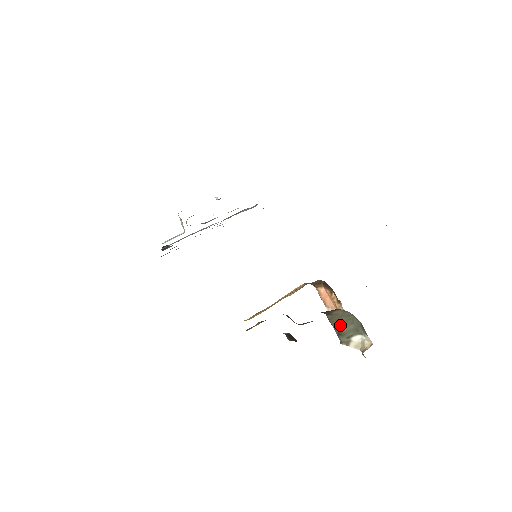
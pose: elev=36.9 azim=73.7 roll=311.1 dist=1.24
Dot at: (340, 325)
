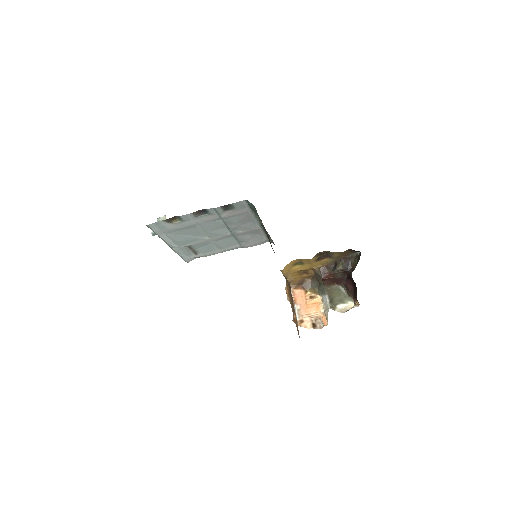
Dot at: (333, 295)
